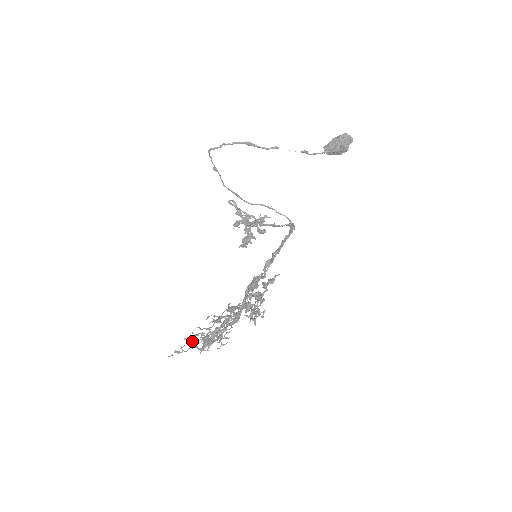
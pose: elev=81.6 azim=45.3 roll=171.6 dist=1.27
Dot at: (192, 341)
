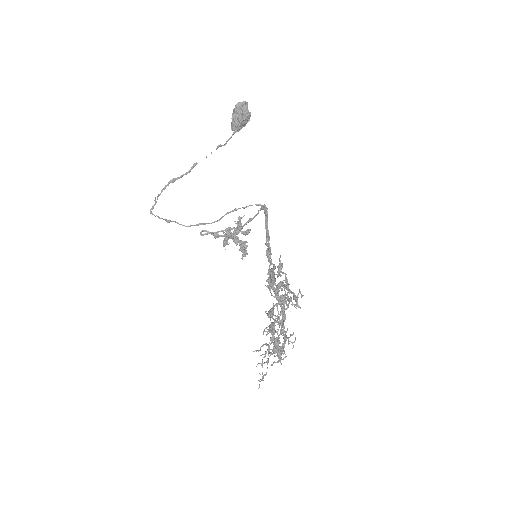
Dot at: (263, 363)
